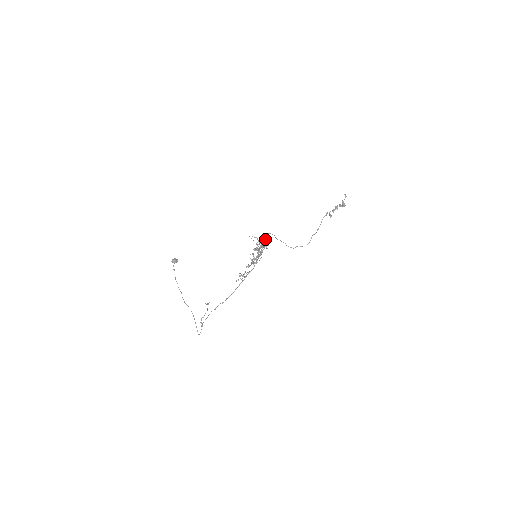
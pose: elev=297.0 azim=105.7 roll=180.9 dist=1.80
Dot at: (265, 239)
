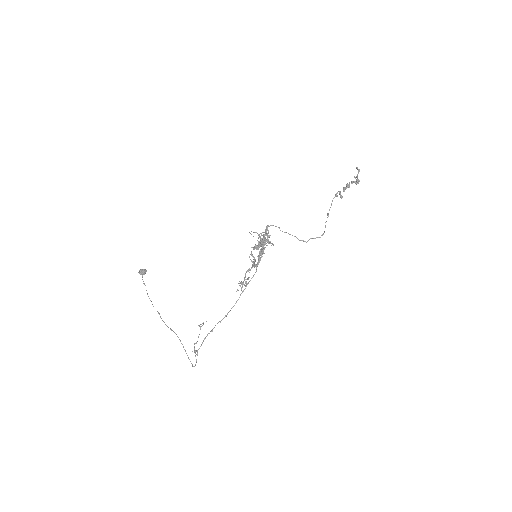
Dot at: (267, 233)
